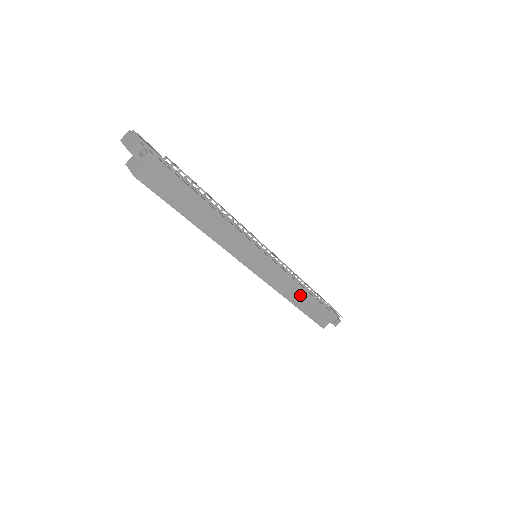
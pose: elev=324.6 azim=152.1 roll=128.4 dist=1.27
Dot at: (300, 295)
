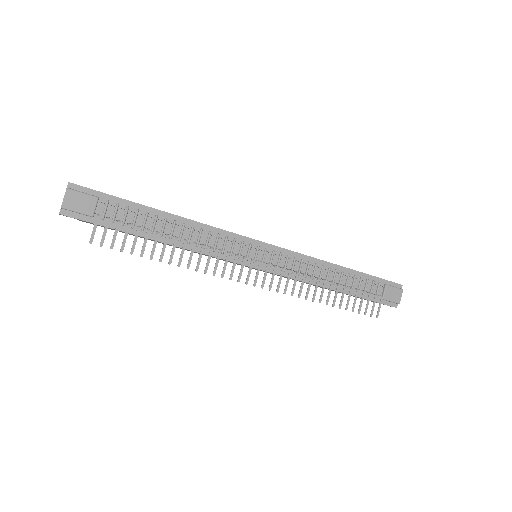
Dot at: occluded
